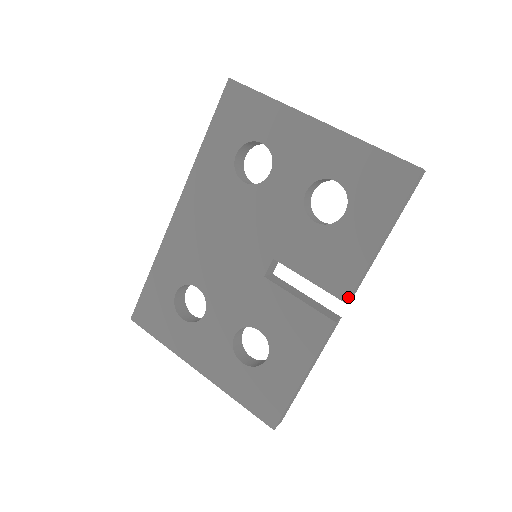
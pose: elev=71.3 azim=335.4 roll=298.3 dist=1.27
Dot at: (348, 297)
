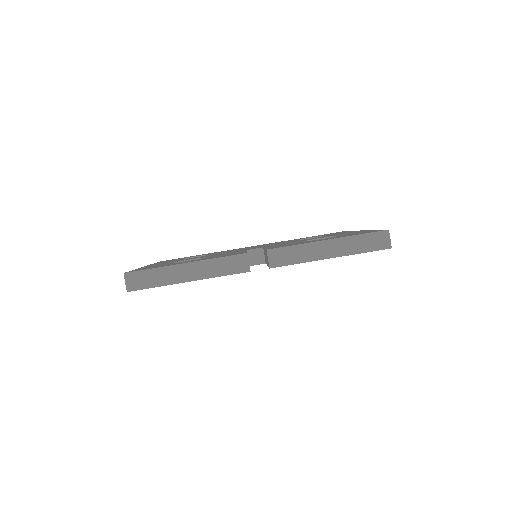
Dot at: (272, 248)
